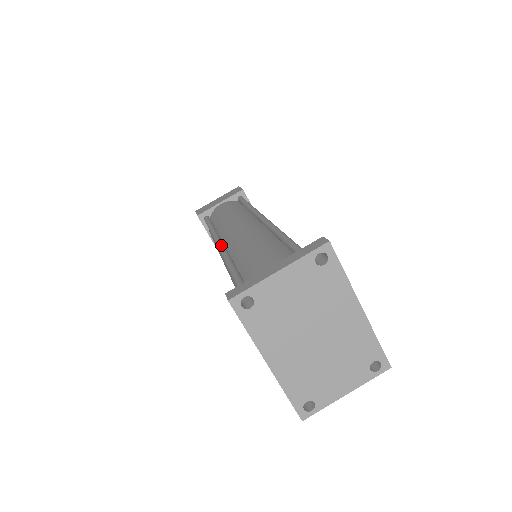
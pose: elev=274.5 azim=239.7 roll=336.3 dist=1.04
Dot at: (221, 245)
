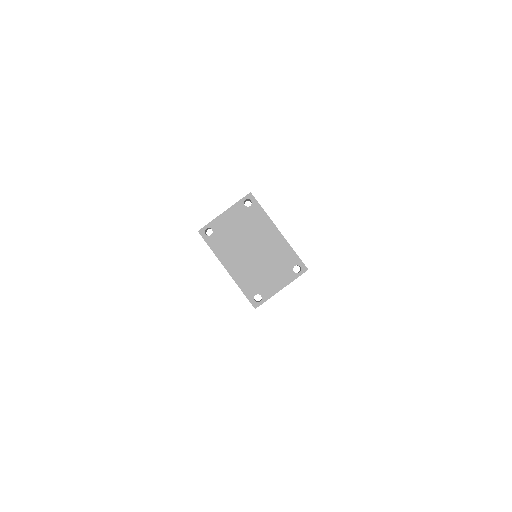
Dot at: occluded
